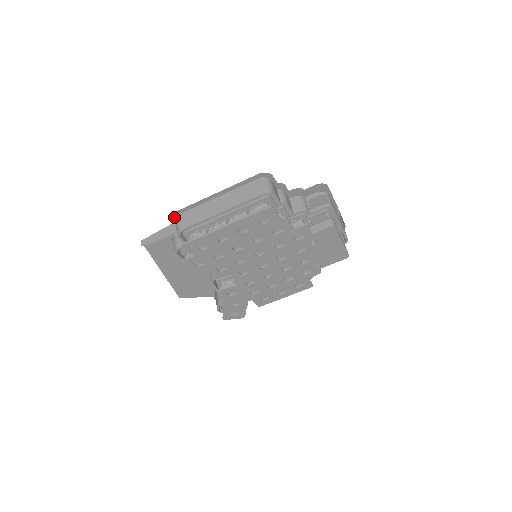
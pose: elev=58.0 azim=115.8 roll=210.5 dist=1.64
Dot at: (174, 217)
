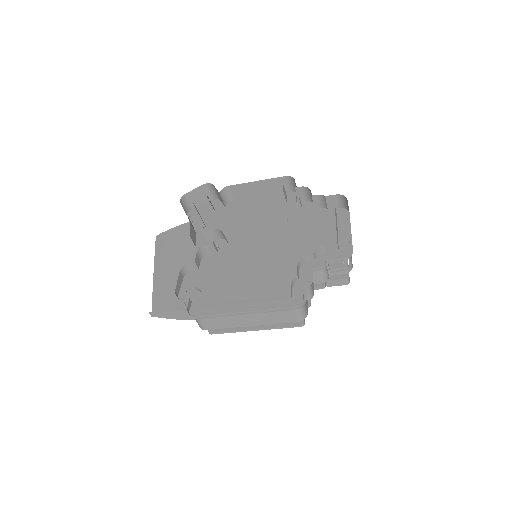
Dot at: (189, 311)
